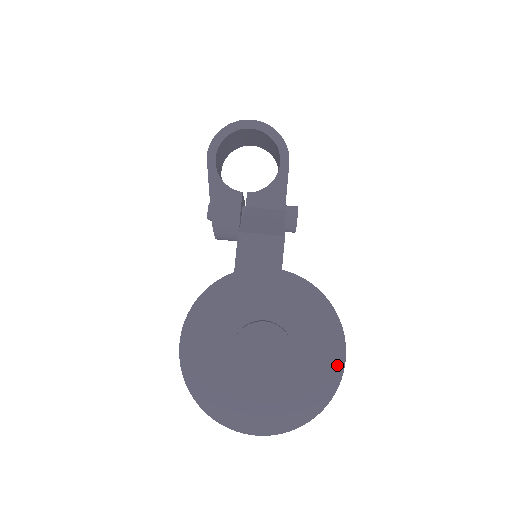
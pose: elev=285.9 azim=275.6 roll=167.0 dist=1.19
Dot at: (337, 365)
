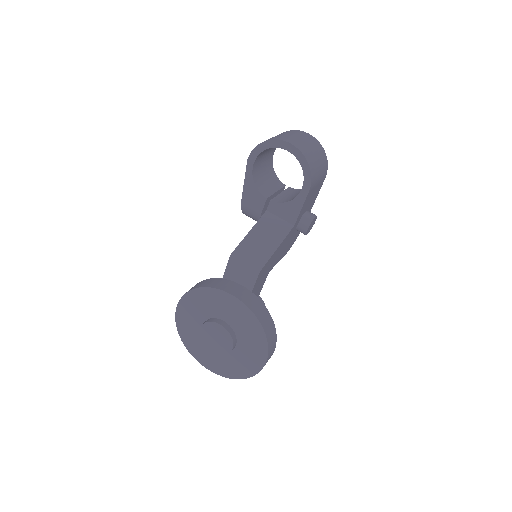
Dot at: (259, 364)
